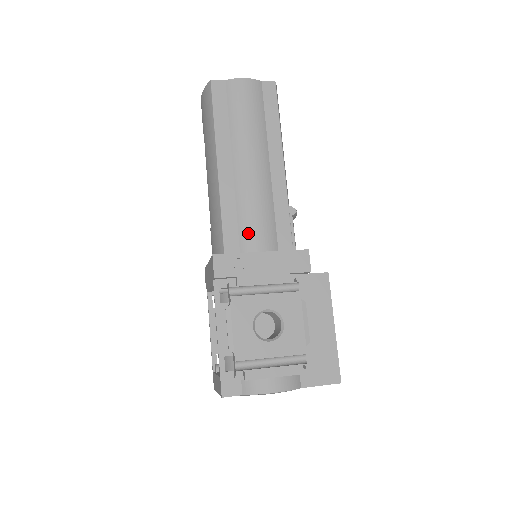
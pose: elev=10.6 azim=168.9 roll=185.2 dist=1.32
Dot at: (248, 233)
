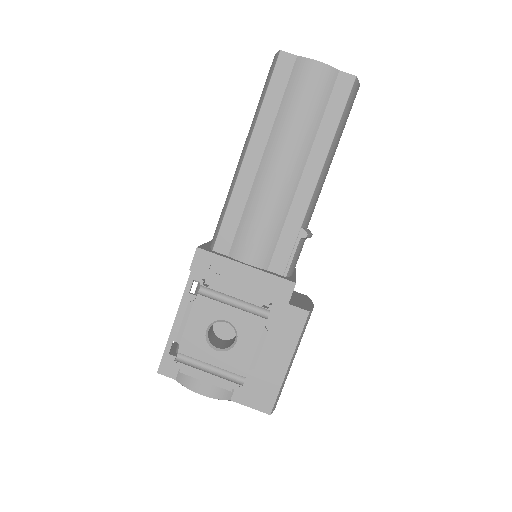
Dot at: (244, 239)
